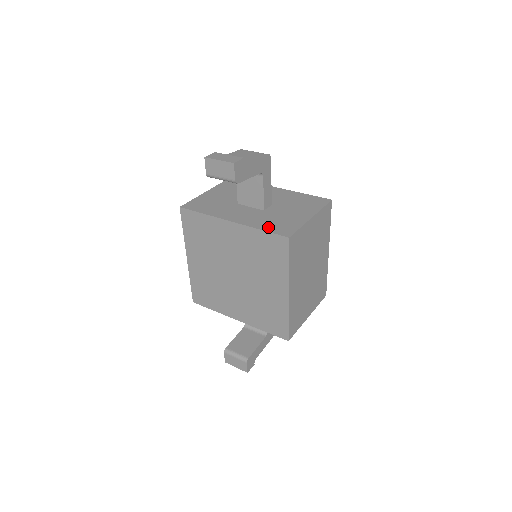
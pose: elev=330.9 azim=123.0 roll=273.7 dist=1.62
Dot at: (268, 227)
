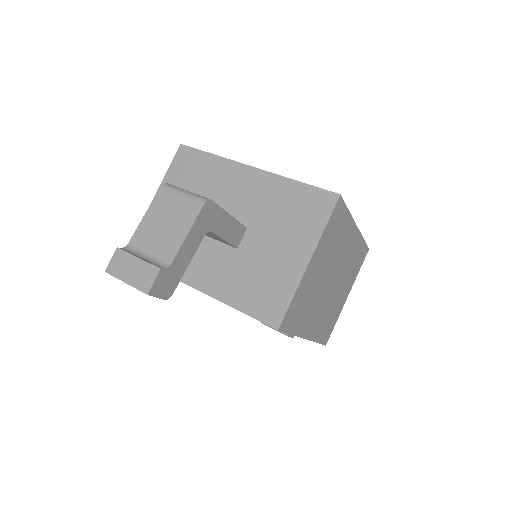
Dot at: (246, 302)
